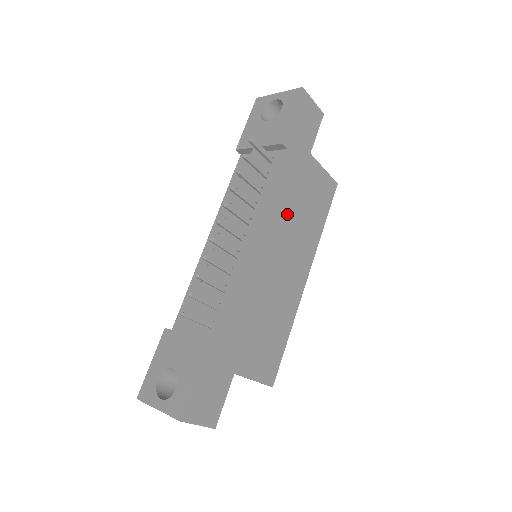
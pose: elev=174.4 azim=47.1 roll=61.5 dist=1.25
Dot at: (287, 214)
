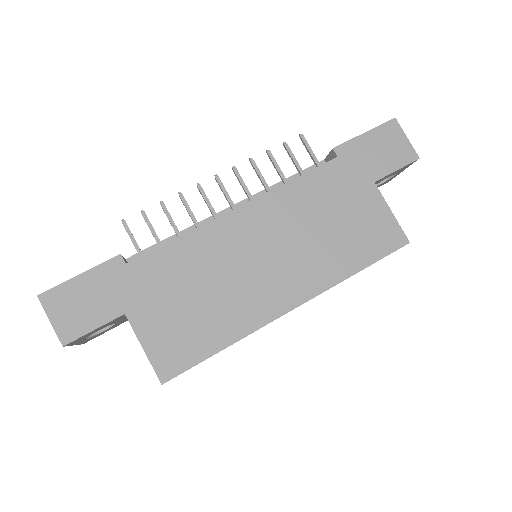
Dot at: (301, 217)
